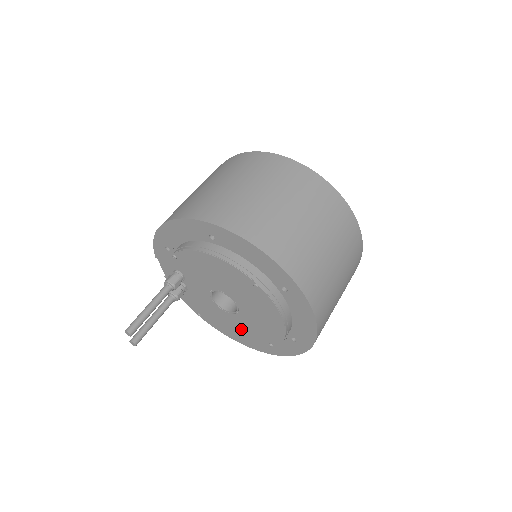
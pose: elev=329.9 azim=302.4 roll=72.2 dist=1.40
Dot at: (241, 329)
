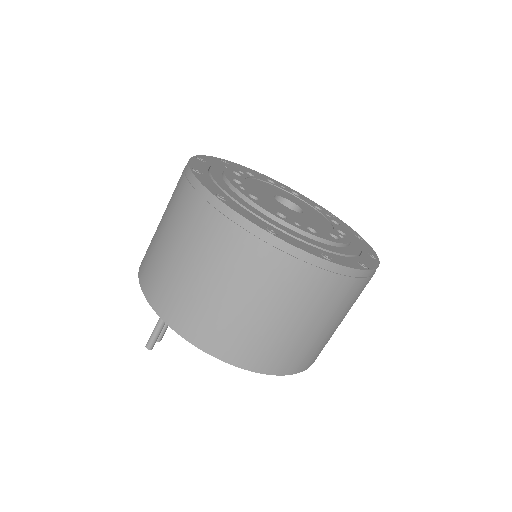
Dot at: occluded
